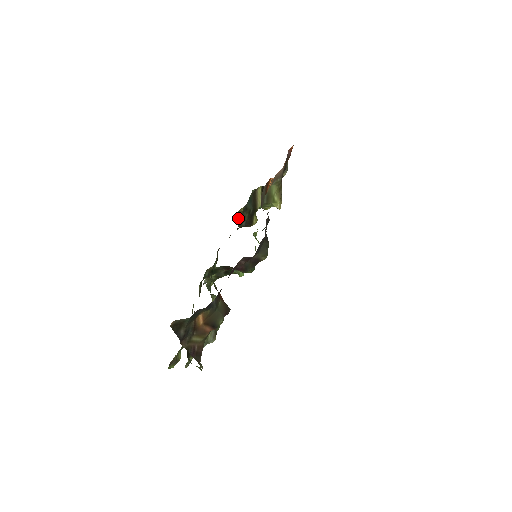
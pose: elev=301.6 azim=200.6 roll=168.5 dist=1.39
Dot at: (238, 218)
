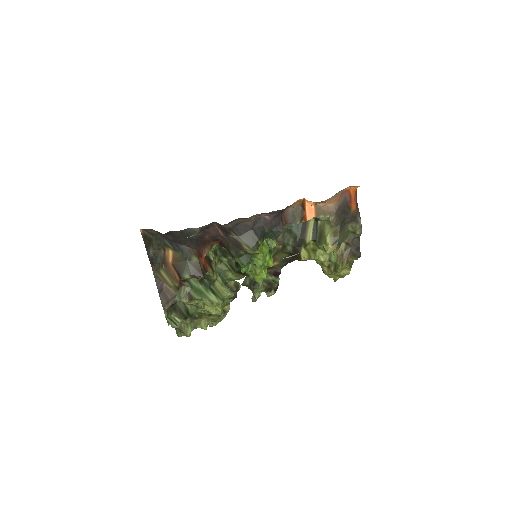
Dot at: occluded
